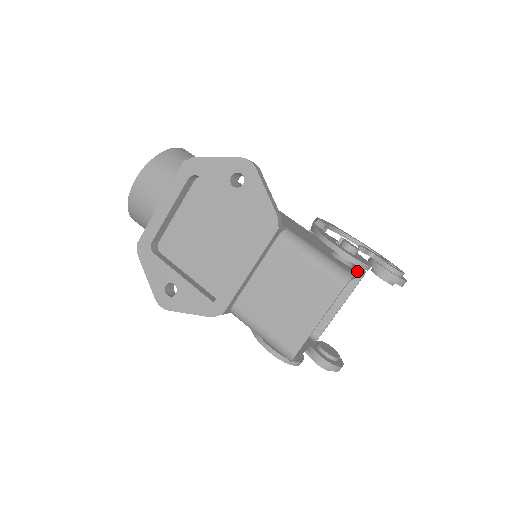
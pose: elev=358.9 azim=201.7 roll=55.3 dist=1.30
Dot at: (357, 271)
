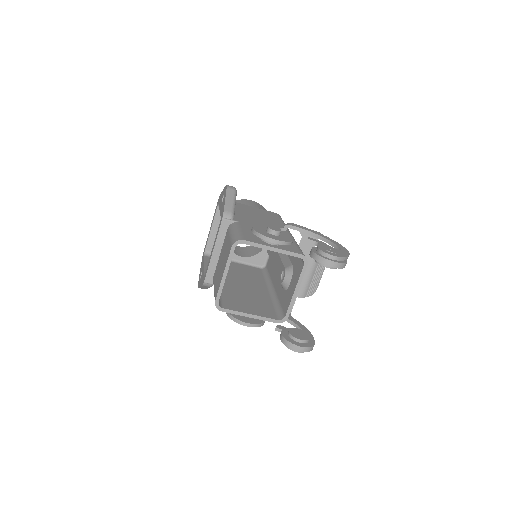
Dot at: (270, 245)
